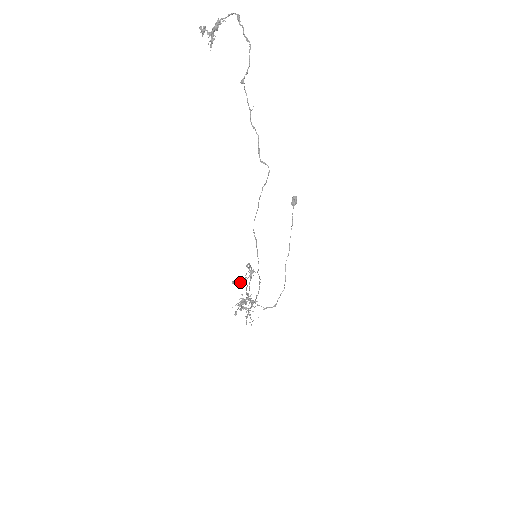
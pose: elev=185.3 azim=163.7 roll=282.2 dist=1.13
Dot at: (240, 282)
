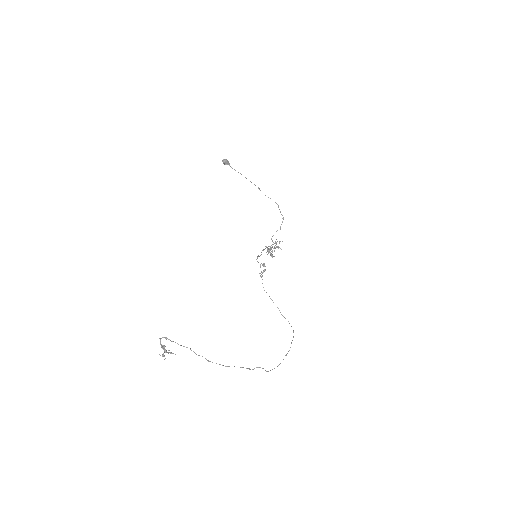
Dot at: occluded
